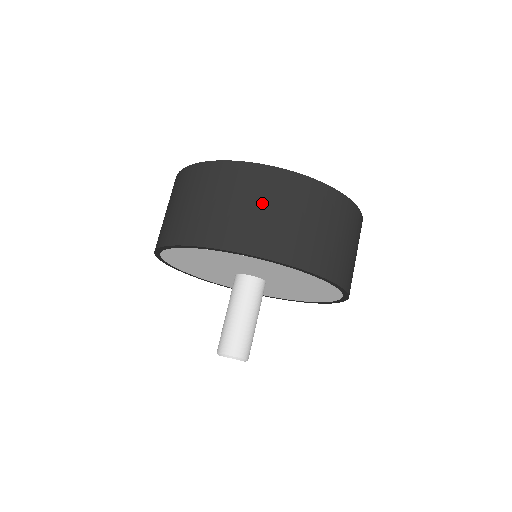
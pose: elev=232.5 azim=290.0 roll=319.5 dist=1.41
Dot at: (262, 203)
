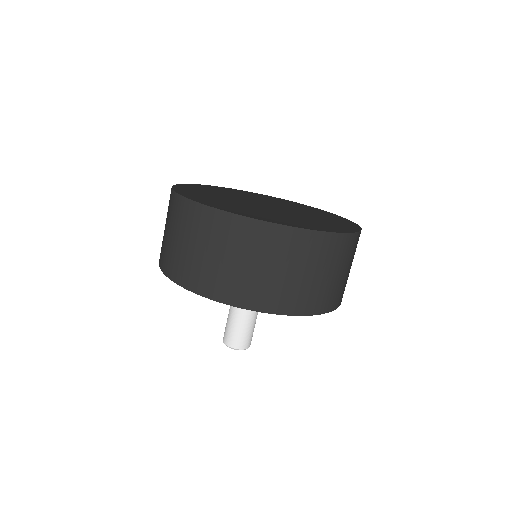
Dot at: (261, 261)
